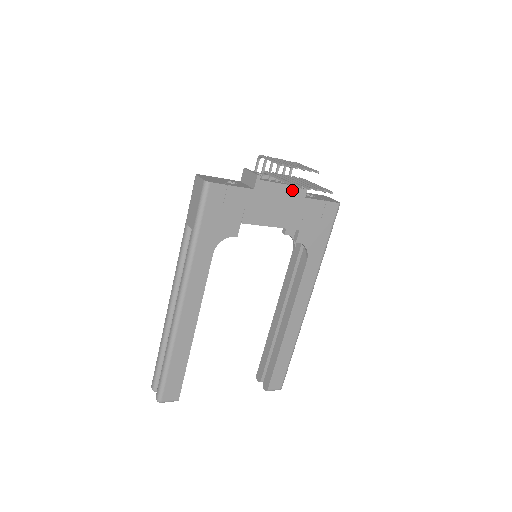
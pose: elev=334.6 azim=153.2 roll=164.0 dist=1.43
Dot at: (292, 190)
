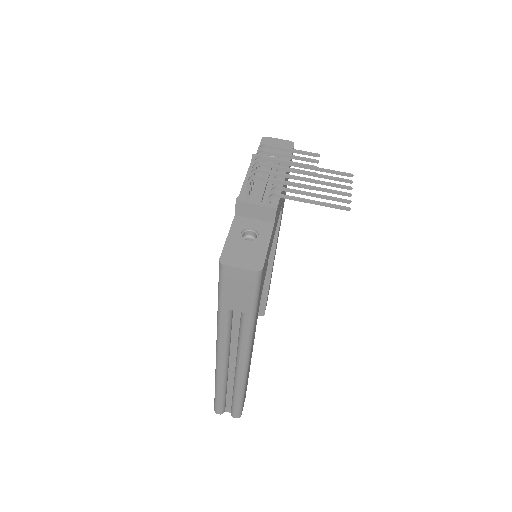
Dot at: occluded
